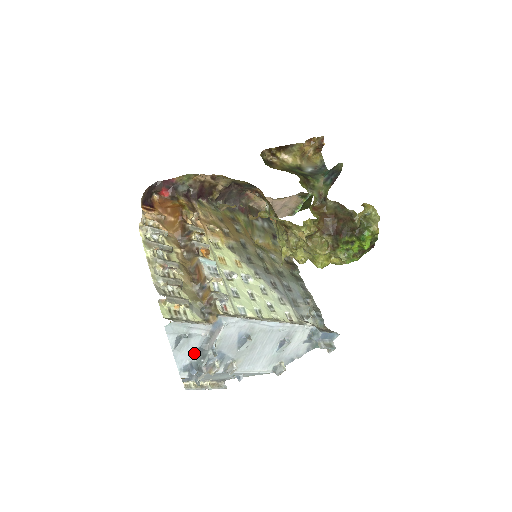
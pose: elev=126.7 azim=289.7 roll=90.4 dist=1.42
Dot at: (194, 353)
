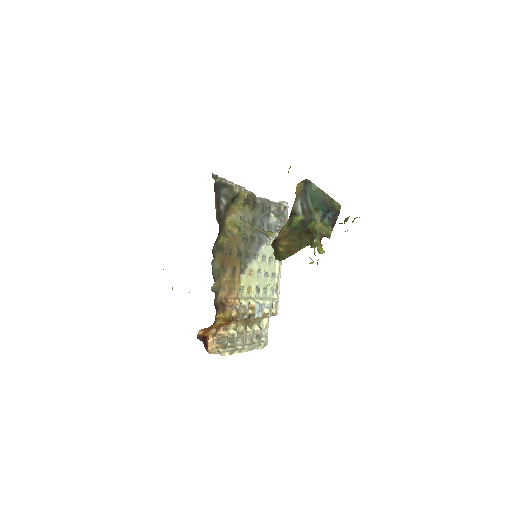
Dot at: occluded
